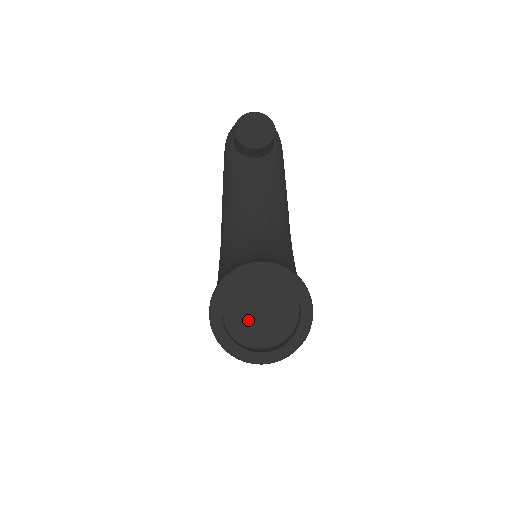
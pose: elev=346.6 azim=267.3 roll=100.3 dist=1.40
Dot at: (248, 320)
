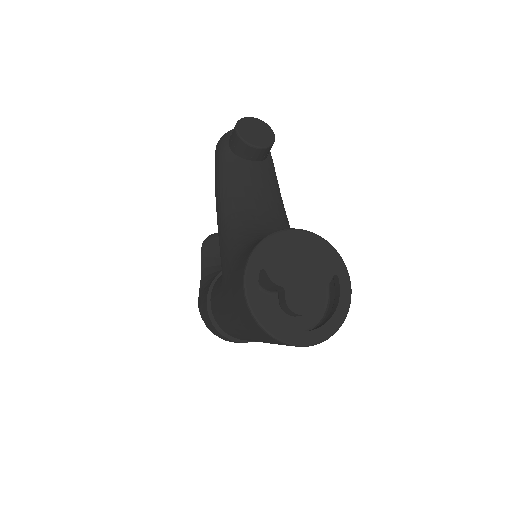
Dot at: (287, 292)
